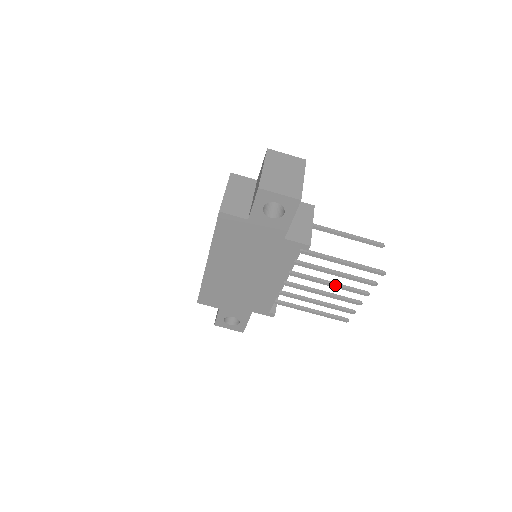
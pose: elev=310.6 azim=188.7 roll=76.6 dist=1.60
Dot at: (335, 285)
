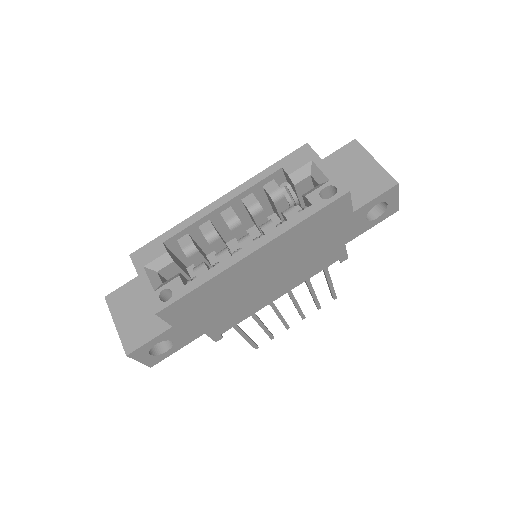
Dot at: occluded
